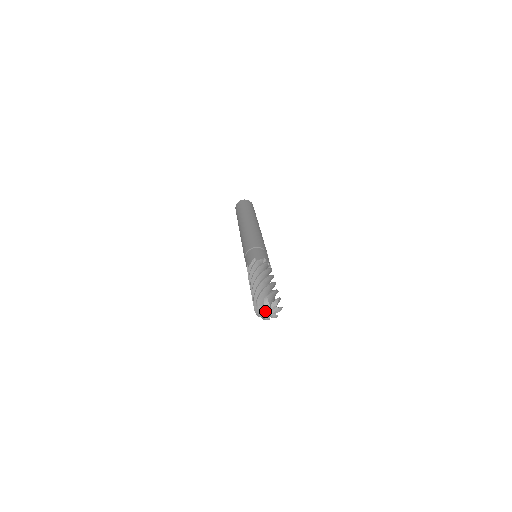
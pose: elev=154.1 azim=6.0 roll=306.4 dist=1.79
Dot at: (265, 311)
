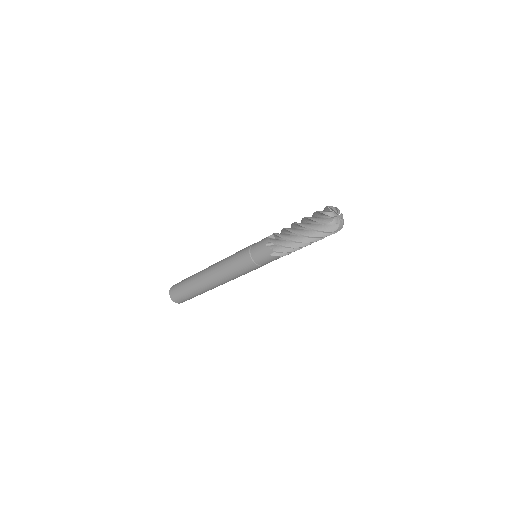
Dot at: (336, 215)
